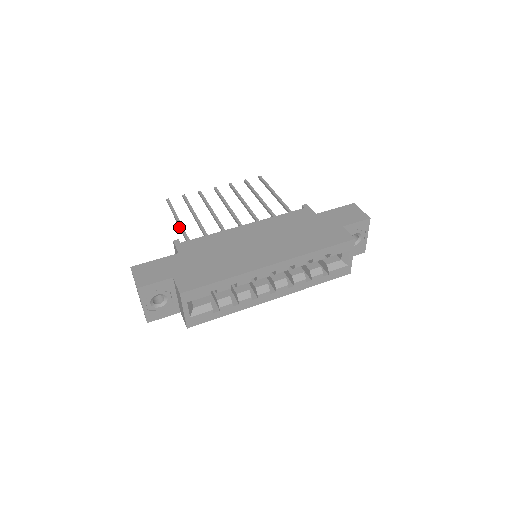
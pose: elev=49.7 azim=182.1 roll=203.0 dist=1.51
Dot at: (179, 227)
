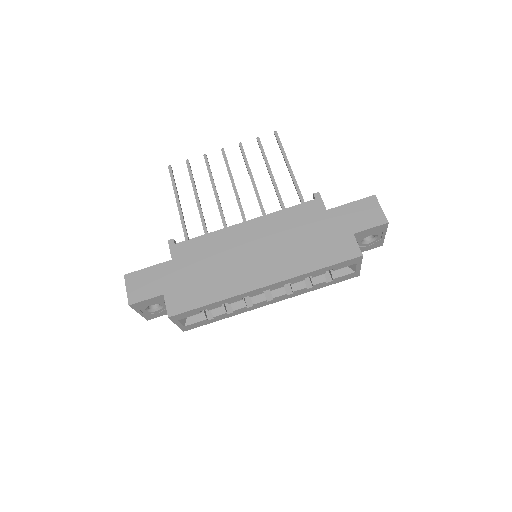
Dot at: (179, 211)
